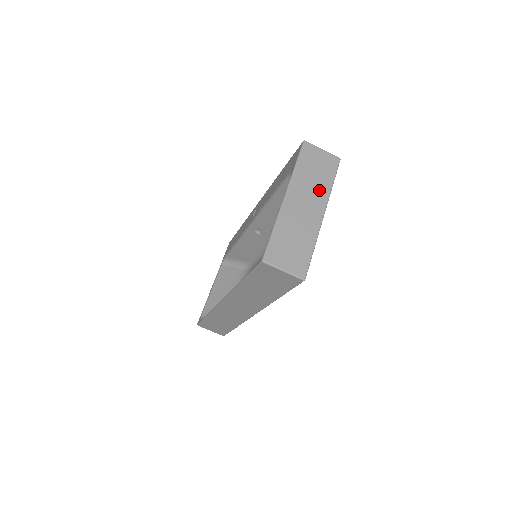
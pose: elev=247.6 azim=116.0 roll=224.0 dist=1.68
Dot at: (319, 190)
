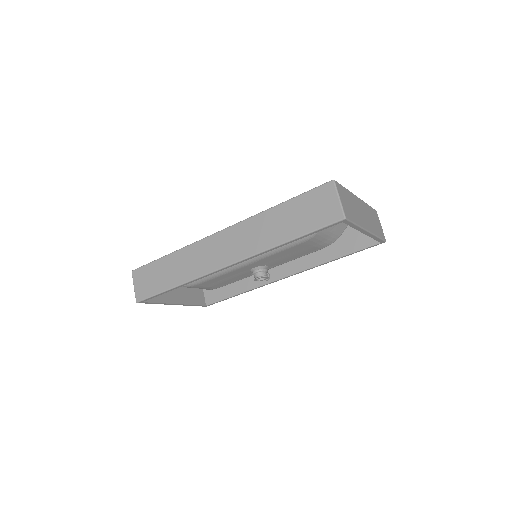
Dot at: (372, 225)
